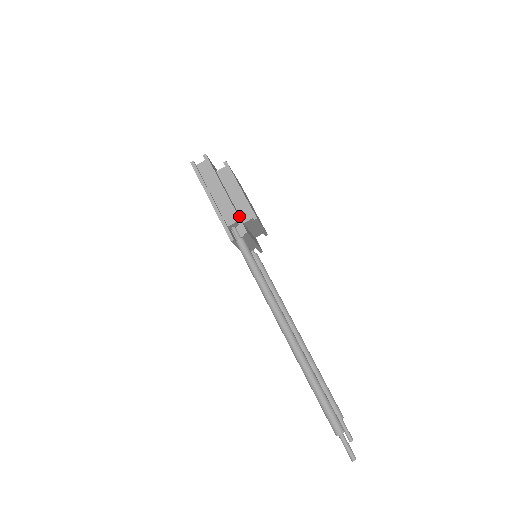
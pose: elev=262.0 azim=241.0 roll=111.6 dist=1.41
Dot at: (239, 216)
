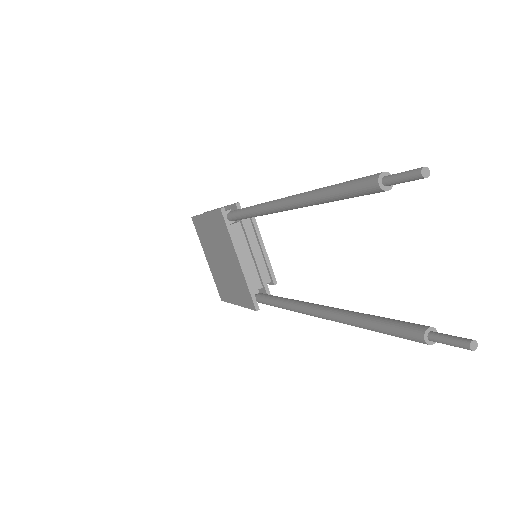
Dot at: occluded
